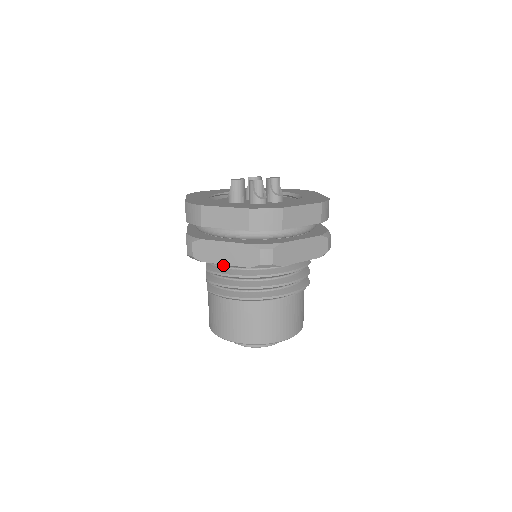
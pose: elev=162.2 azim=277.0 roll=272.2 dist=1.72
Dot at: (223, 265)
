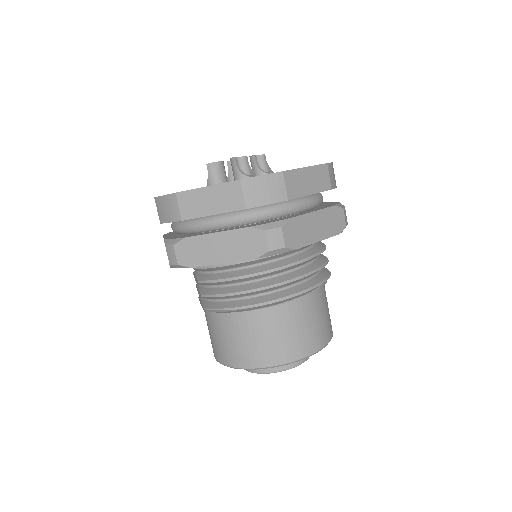
Dot at: (219, 269)
